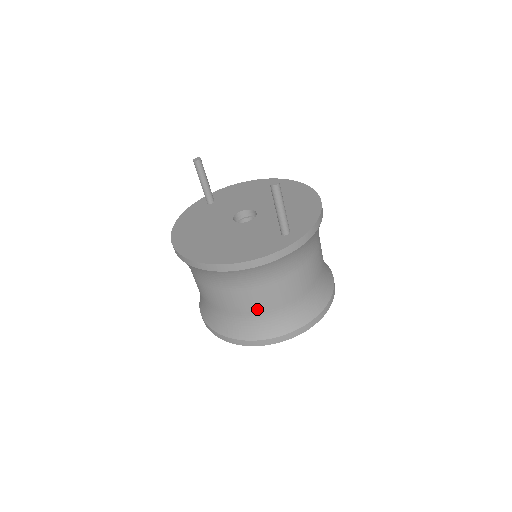
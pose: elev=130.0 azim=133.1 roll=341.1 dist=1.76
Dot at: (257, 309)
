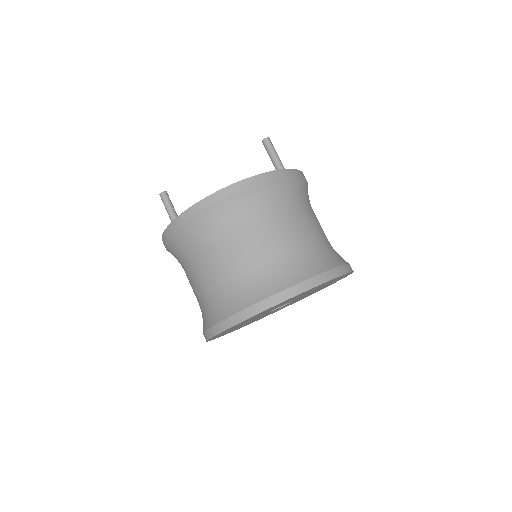
Dot at: (306, 237)
